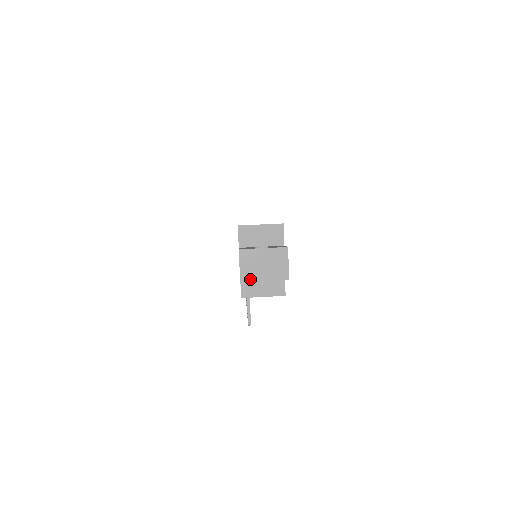
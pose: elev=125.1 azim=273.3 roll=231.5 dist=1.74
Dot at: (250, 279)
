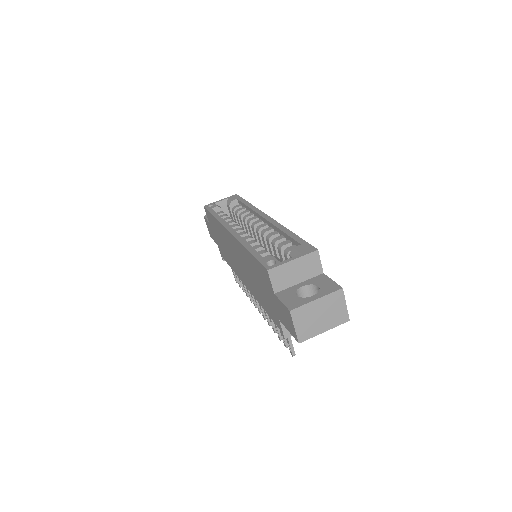
Dot at: (309, 336)
